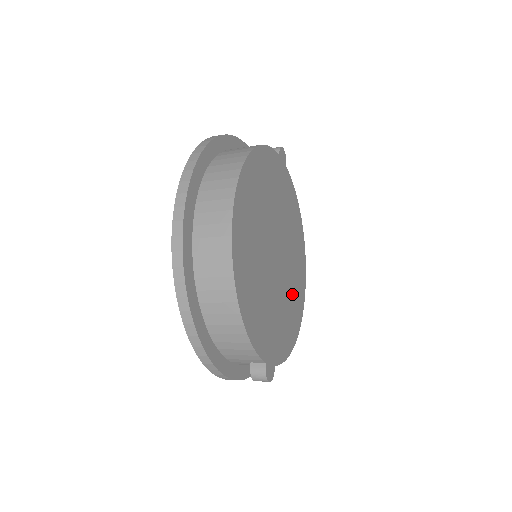
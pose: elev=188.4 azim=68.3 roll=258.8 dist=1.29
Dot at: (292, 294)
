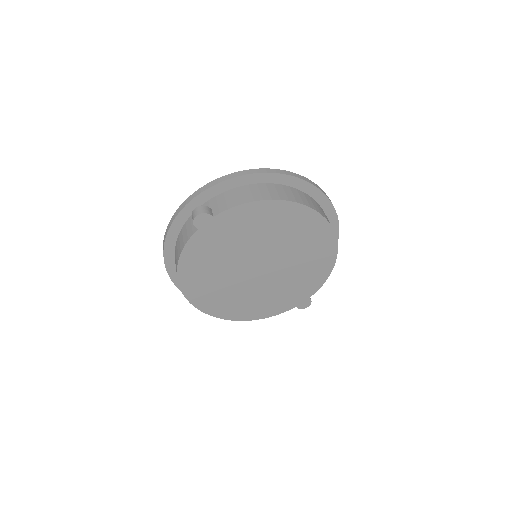
Dot at: (304, 253)
